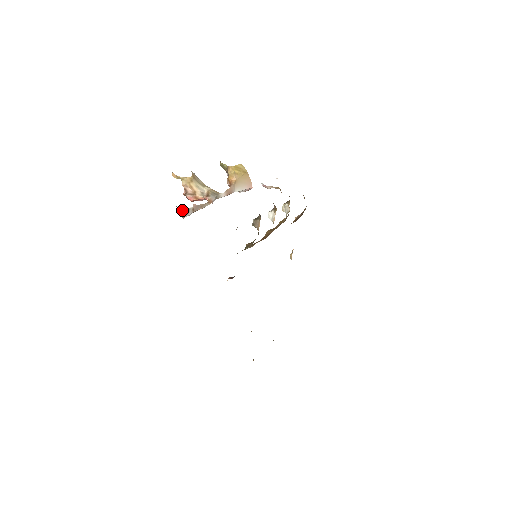
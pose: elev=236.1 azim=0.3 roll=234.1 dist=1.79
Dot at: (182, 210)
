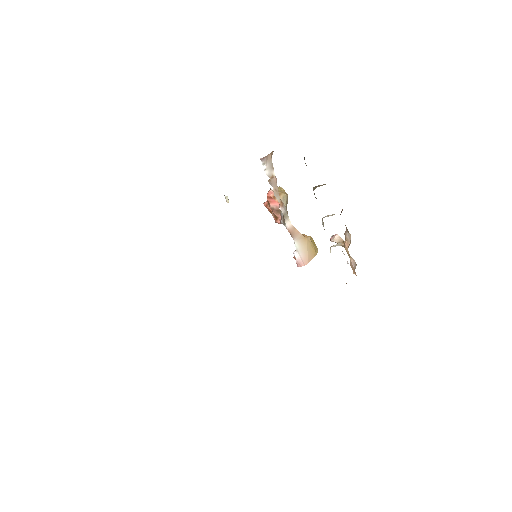
Dot at: occluded
